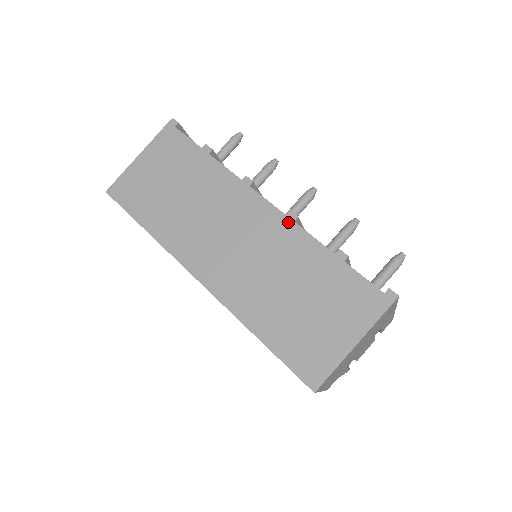
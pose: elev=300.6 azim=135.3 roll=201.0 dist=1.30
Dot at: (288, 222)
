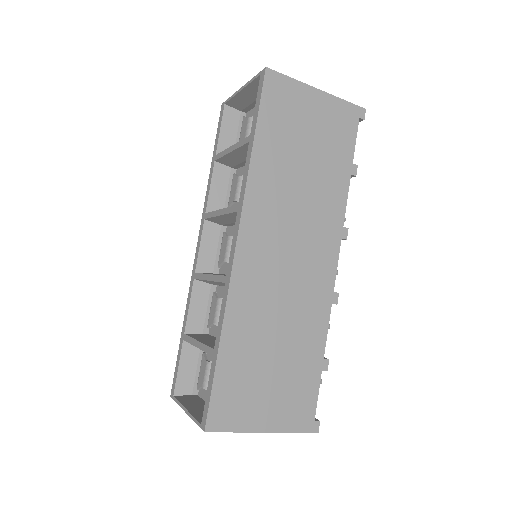
Dot at: (329, 298)
